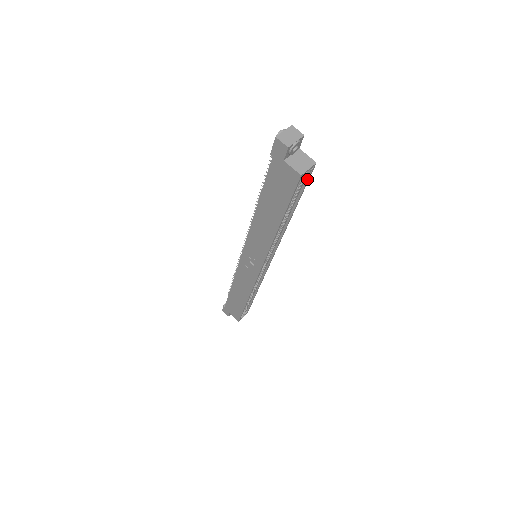
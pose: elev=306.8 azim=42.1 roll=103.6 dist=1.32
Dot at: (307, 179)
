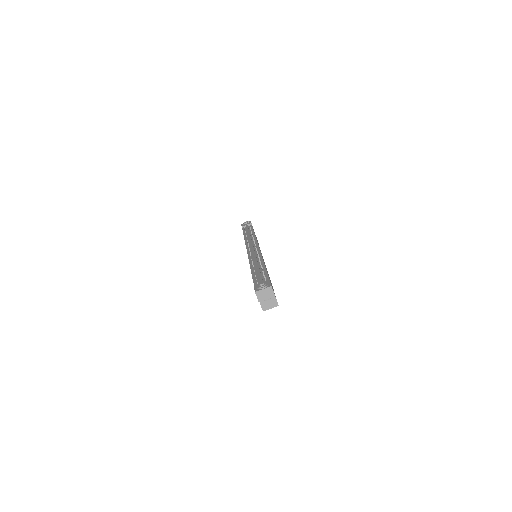
Dot at: occluded
